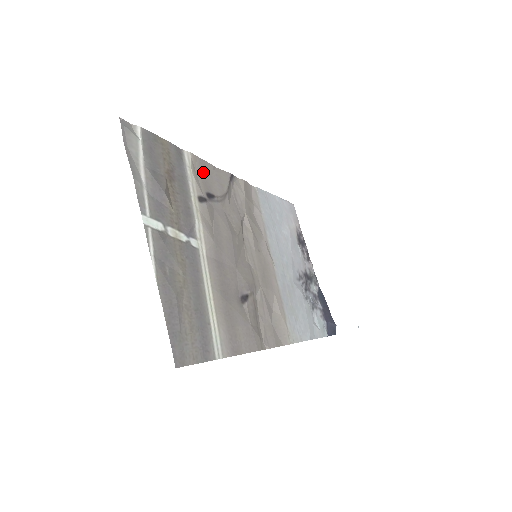
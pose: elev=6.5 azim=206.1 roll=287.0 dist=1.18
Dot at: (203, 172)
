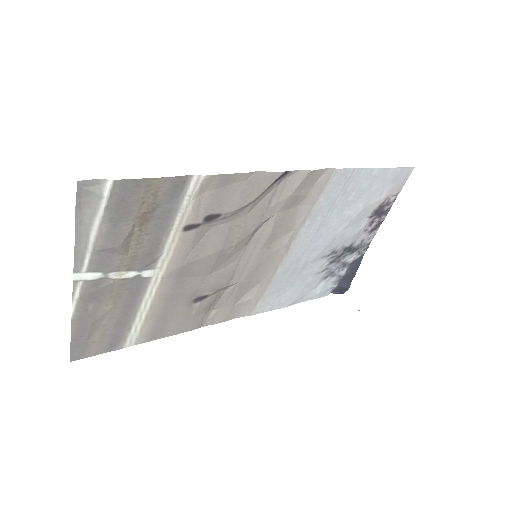
Dot at: (220, 189)
